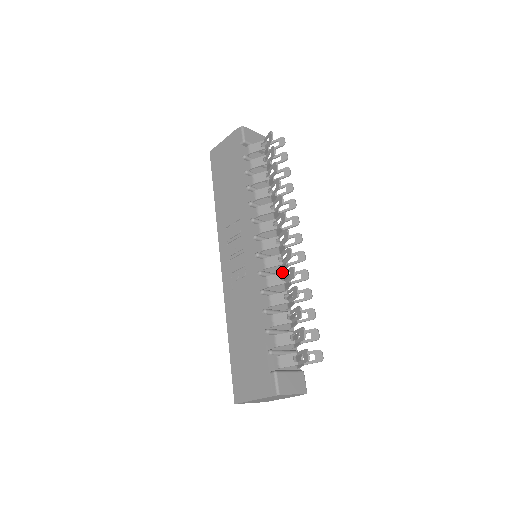
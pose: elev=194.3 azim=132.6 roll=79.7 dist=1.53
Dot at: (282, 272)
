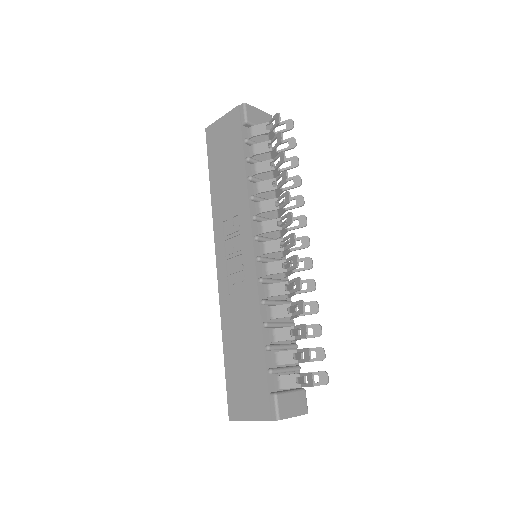
Dot at: (285, 277)
